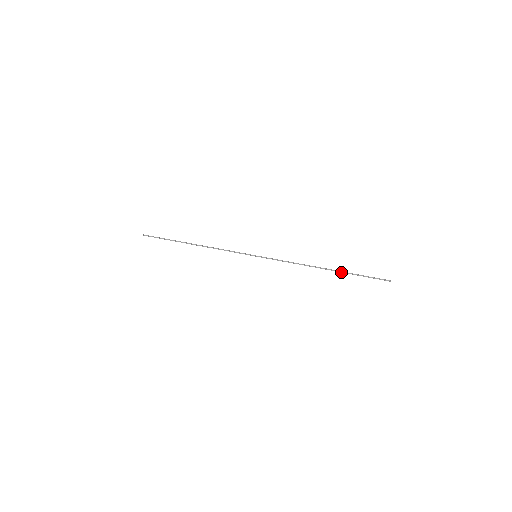
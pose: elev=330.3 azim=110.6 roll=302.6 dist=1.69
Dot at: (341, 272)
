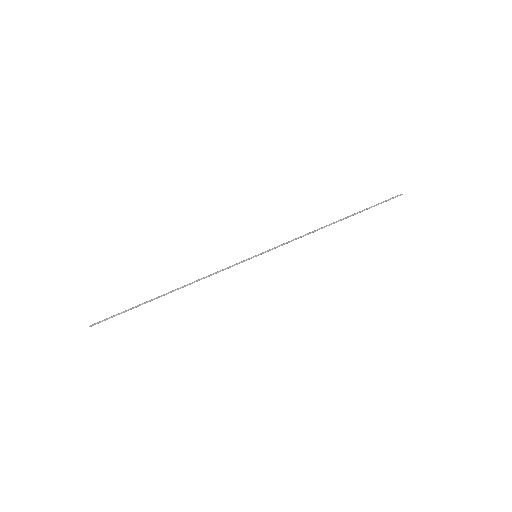
Dot at: occluded
